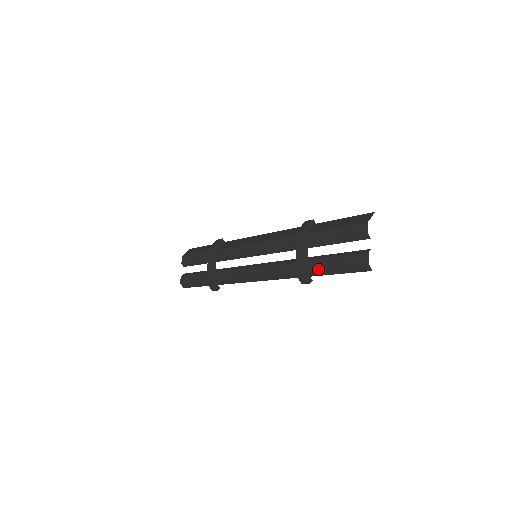
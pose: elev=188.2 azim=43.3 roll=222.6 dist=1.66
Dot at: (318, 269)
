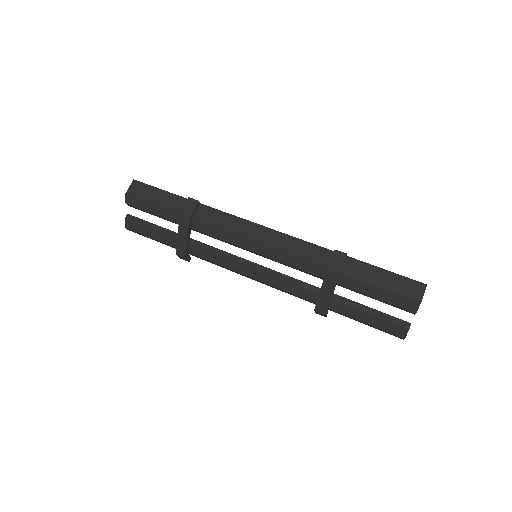
Dot at: (342, 313)
